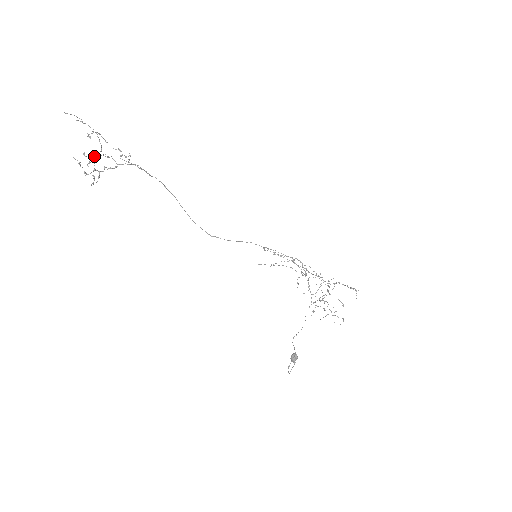
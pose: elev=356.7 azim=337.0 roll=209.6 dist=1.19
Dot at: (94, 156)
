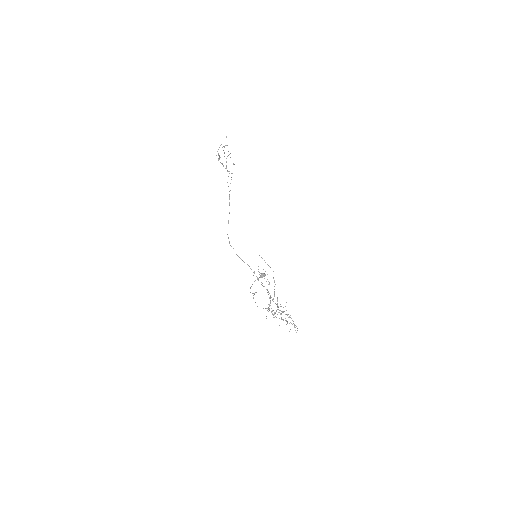
Dot at: occluded
